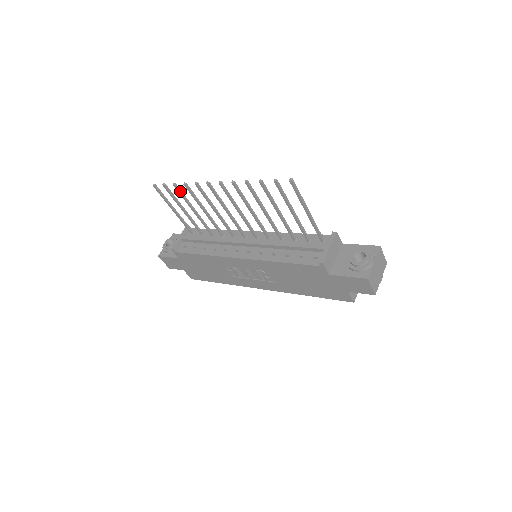
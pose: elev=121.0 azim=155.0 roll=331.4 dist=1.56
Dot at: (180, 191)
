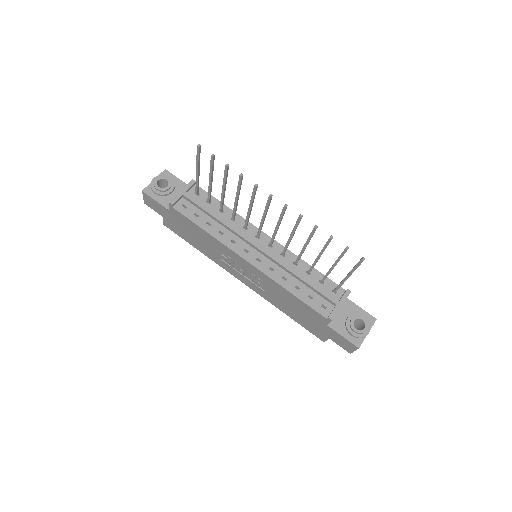
Dot at: (227, 172)
